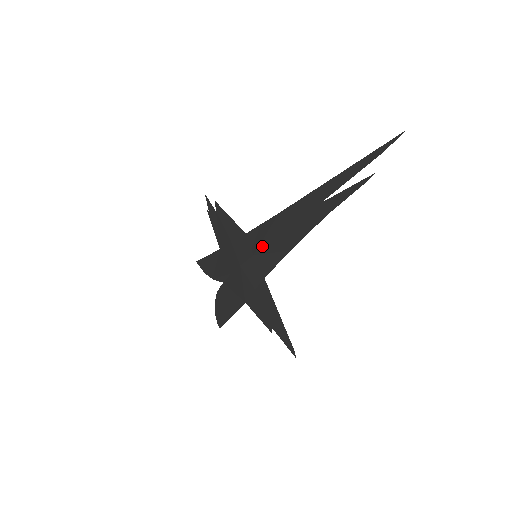
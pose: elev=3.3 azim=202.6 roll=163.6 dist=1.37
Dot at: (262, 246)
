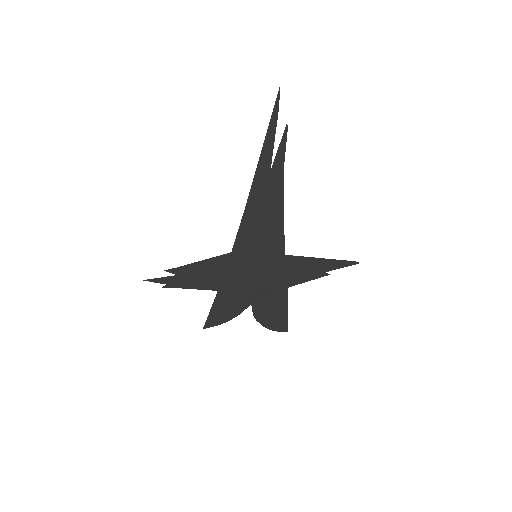
Dot at: (259, 240)
